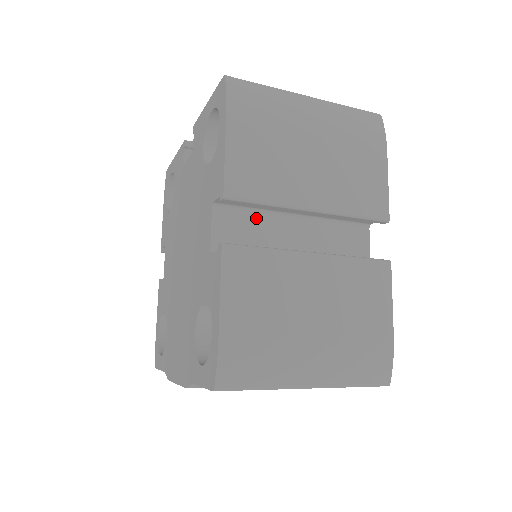
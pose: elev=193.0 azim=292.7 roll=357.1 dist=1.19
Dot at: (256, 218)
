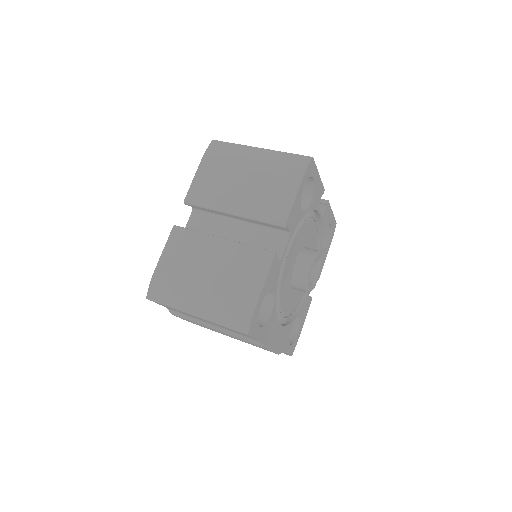
Dot at: (214, 219)
